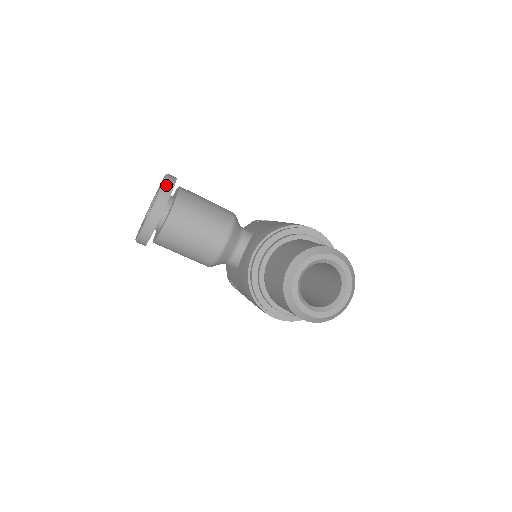
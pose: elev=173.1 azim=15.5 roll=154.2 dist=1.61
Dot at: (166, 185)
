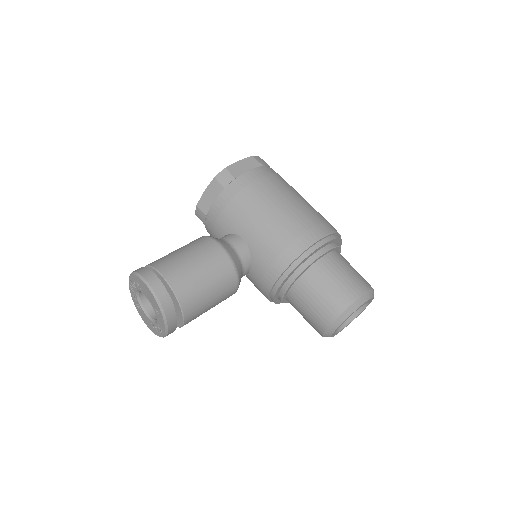
Dot at: (166, 310)
